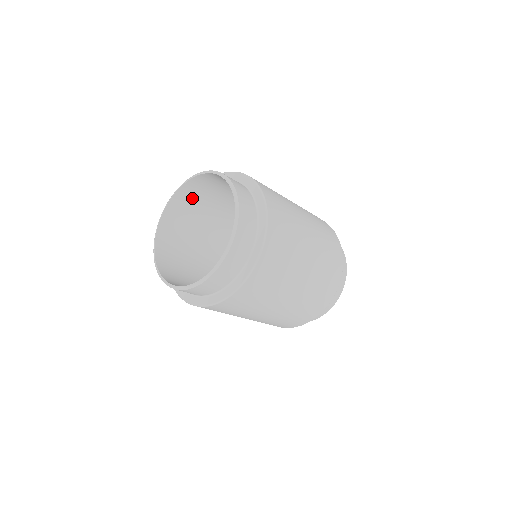
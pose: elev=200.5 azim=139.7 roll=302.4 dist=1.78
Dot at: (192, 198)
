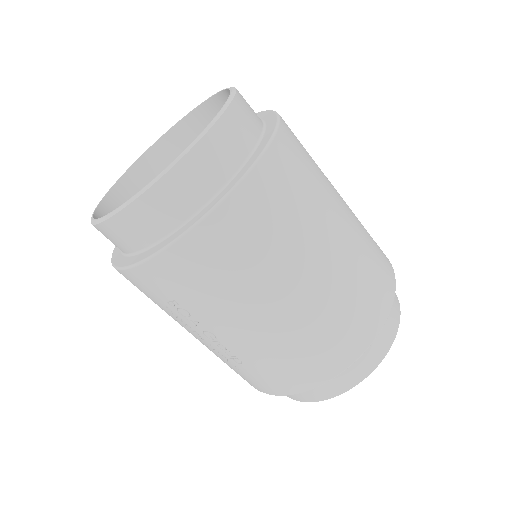
Dot at: occluded
